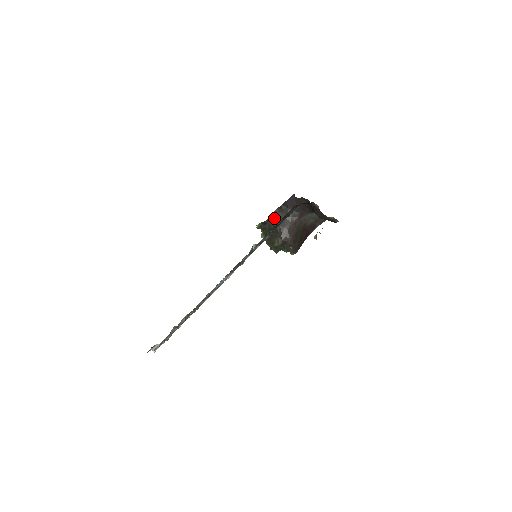
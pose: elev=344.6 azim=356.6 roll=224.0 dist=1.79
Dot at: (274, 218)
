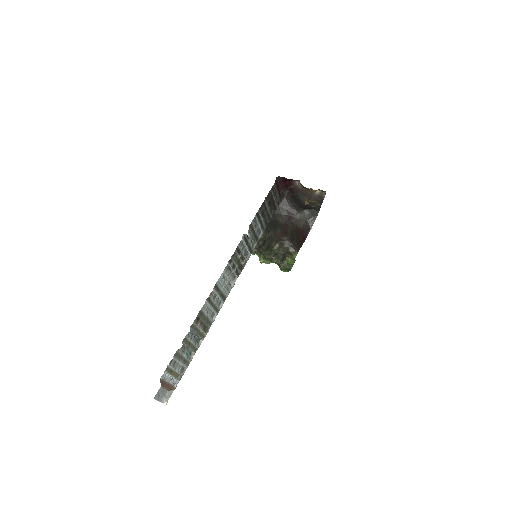
Dot at: occluded
